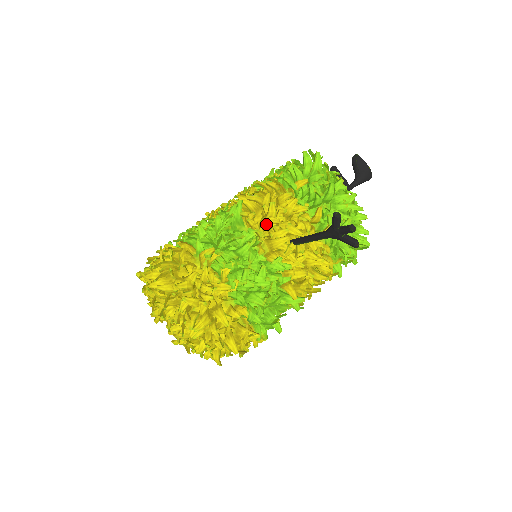
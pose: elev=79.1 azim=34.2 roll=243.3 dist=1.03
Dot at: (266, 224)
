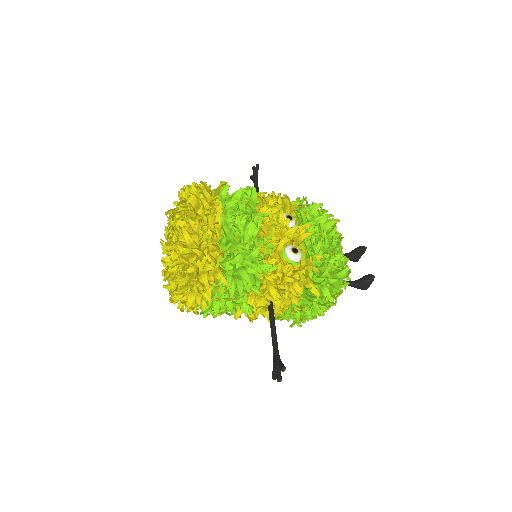
Dot at: (270, 290)
